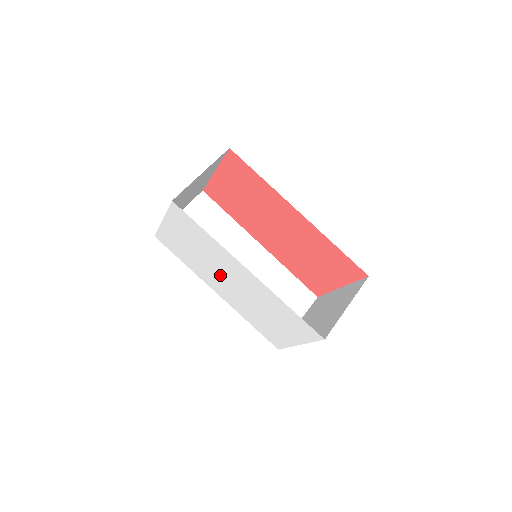
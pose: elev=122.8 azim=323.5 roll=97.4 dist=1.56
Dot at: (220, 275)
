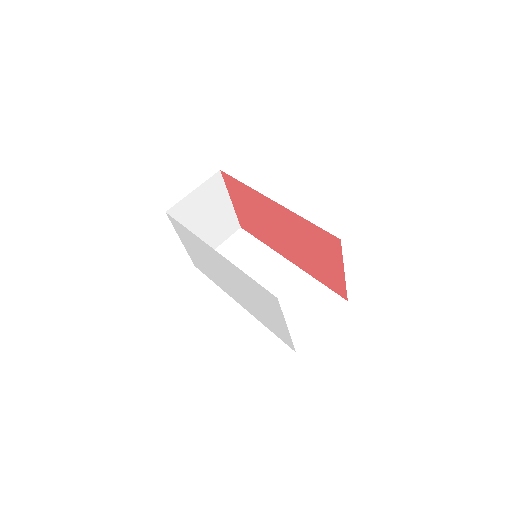
Dot at: (222, 275)
